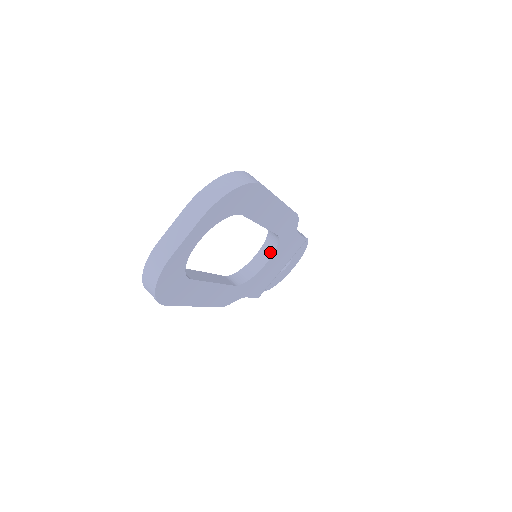
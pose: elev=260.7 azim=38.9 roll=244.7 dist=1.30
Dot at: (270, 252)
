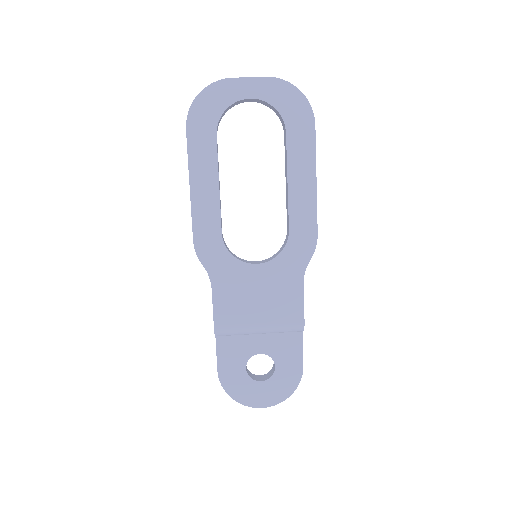
Dot at: (269, 260)
